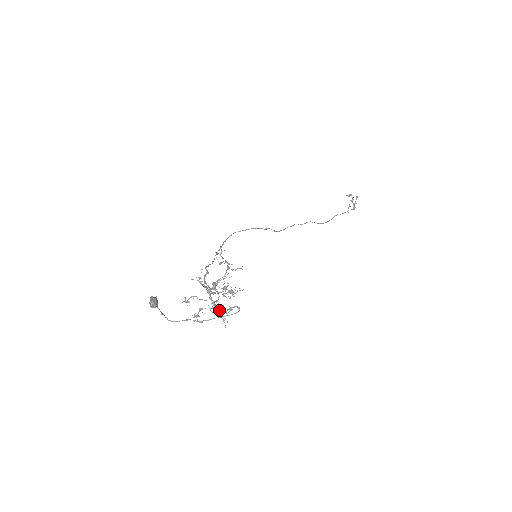
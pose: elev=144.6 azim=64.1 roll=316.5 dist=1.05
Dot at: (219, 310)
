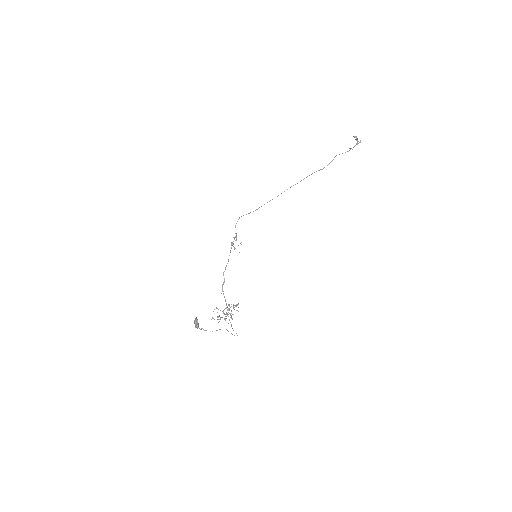
Dot at: occluded
